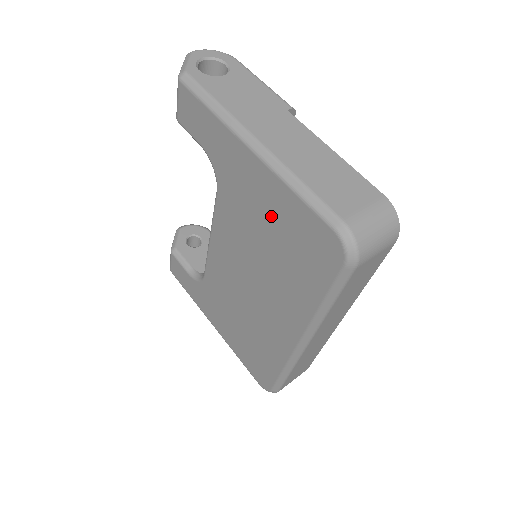
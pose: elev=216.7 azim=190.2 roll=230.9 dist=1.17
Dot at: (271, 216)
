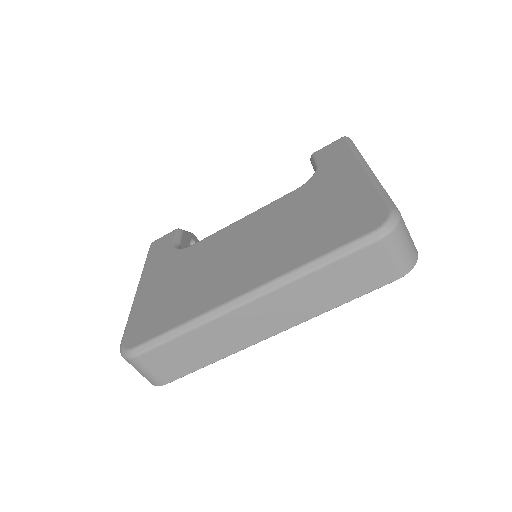
Dot at: (335, 202)
